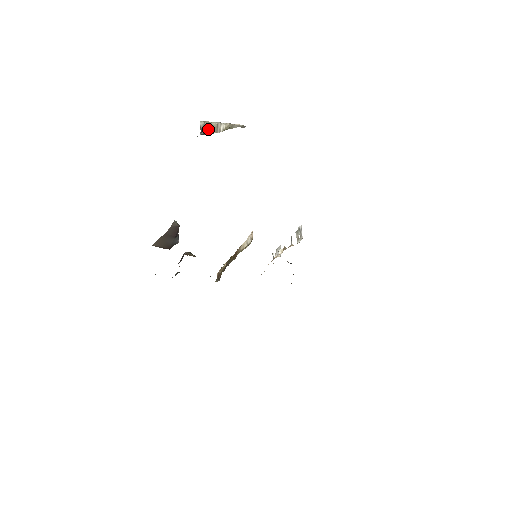
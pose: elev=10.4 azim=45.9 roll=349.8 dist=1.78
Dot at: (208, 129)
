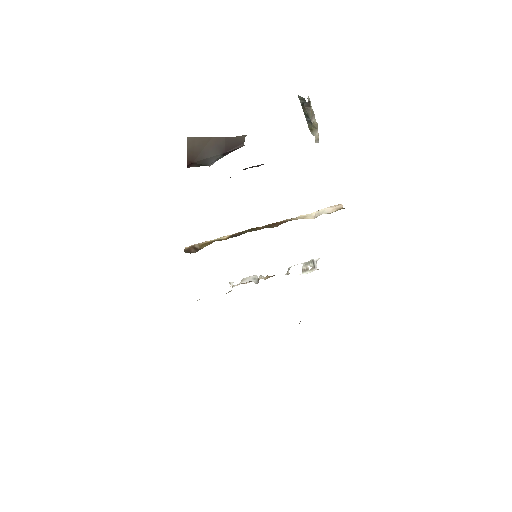
Dot at: (308, 108)
